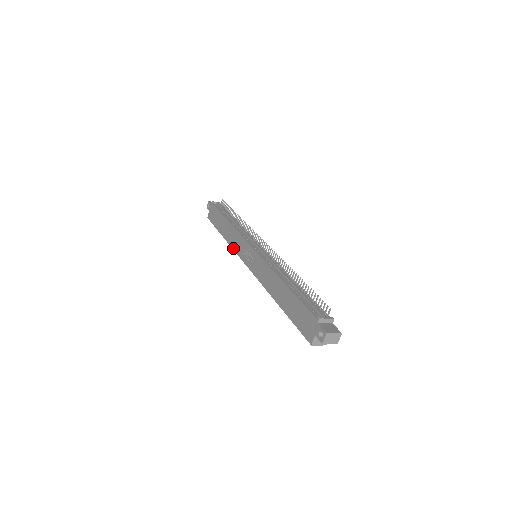
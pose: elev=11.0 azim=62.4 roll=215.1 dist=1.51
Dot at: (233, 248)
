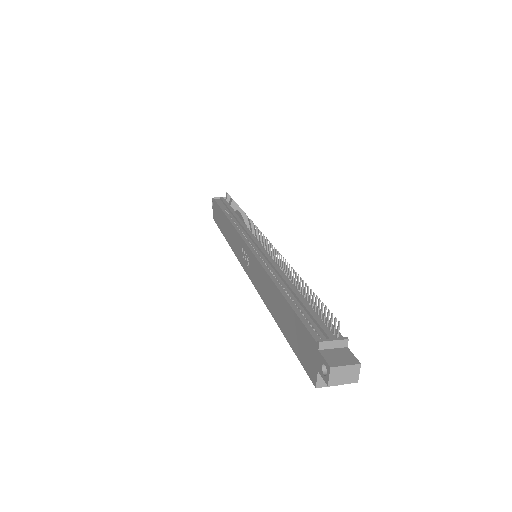
Dot at: (233, 250)
